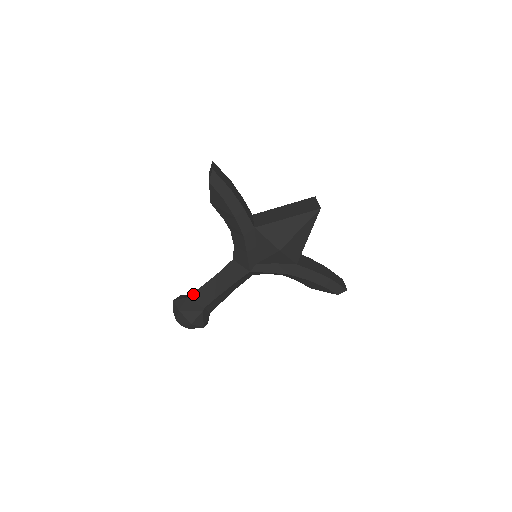
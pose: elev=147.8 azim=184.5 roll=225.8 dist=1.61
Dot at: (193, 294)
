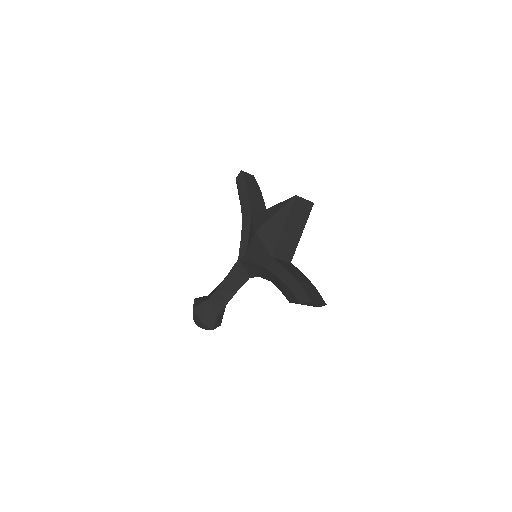
Dot at: occluded
